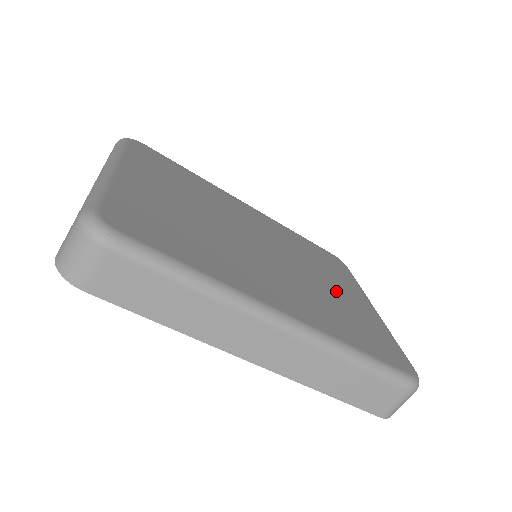
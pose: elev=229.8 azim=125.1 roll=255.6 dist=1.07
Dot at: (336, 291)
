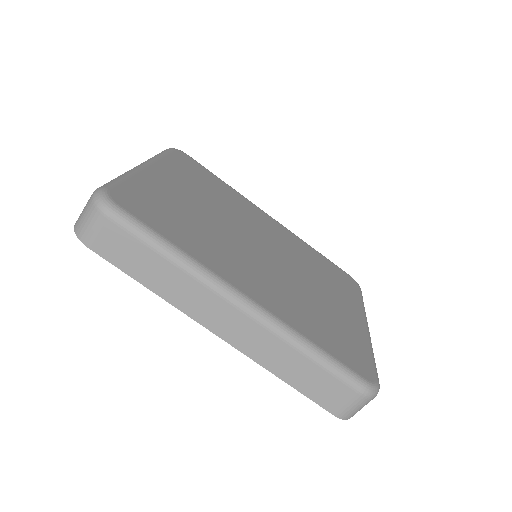
Dot at: (326, 300)
